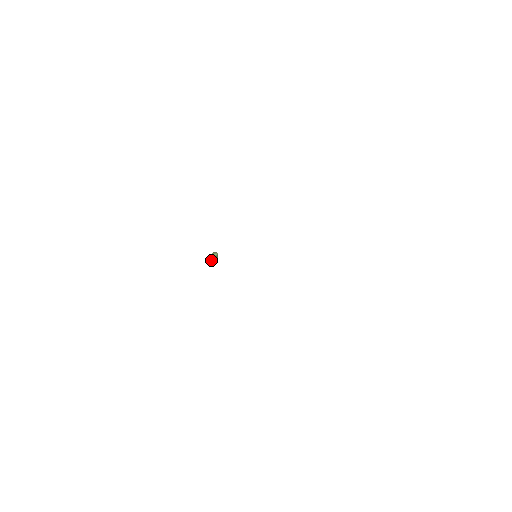
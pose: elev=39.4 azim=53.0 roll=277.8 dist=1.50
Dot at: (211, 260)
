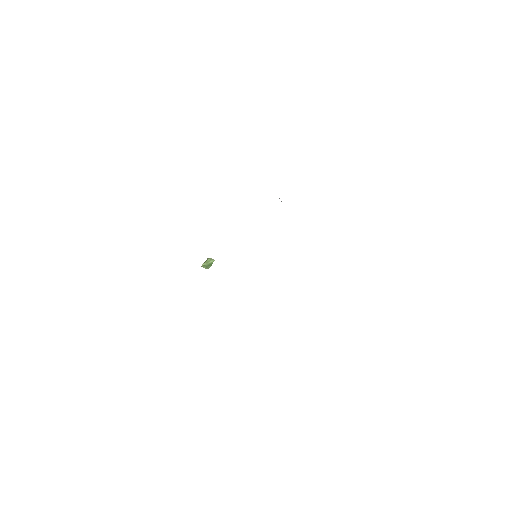
Dot at: (209, 267)
